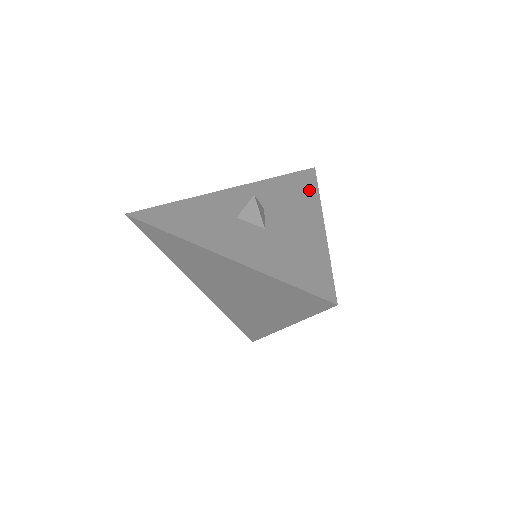
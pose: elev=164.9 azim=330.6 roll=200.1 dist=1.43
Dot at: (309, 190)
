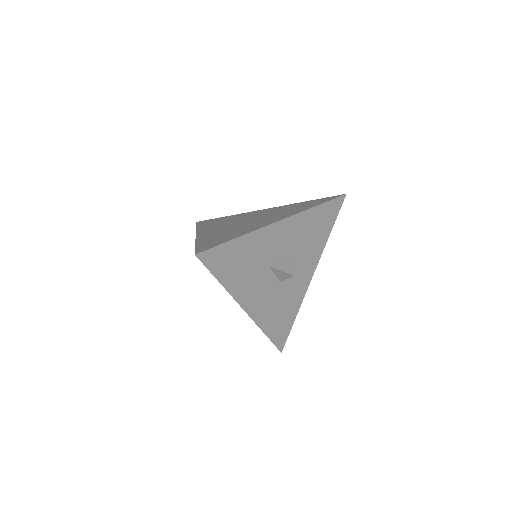
Dot at: (326, 232)
